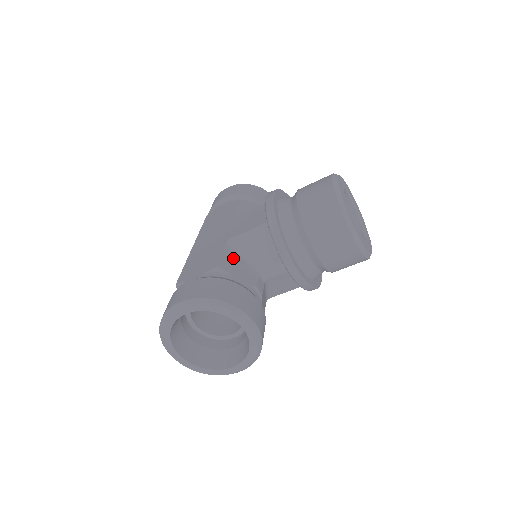
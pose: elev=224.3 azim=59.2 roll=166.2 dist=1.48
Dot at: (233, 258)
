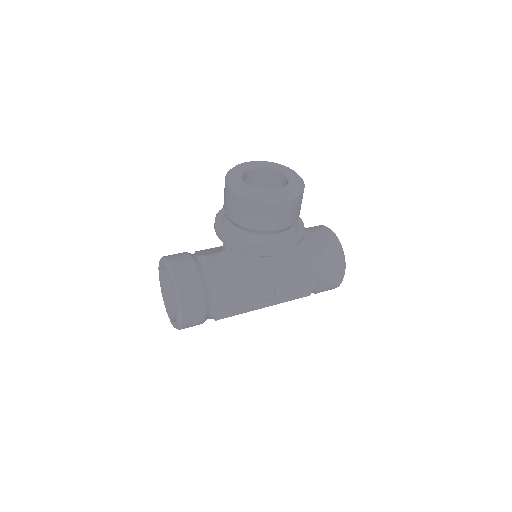
Dot at: (214, 249)
